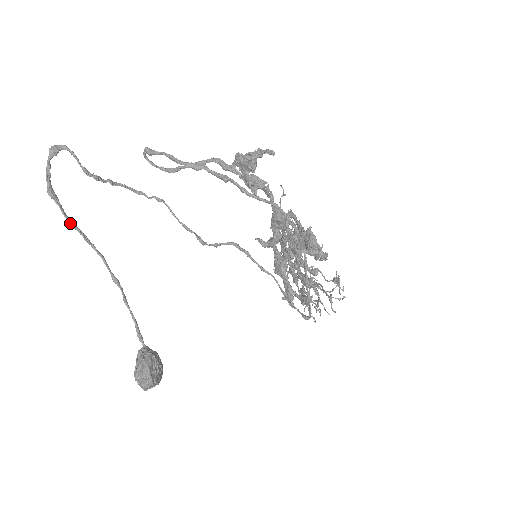
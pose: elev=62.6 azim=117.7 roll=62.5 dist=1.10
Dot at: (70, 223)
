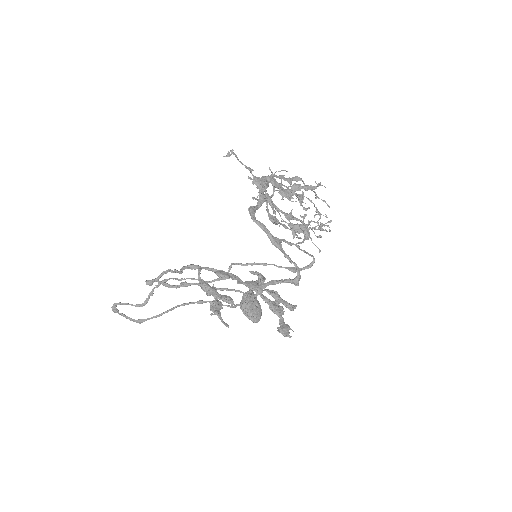
Dot at: occluded
